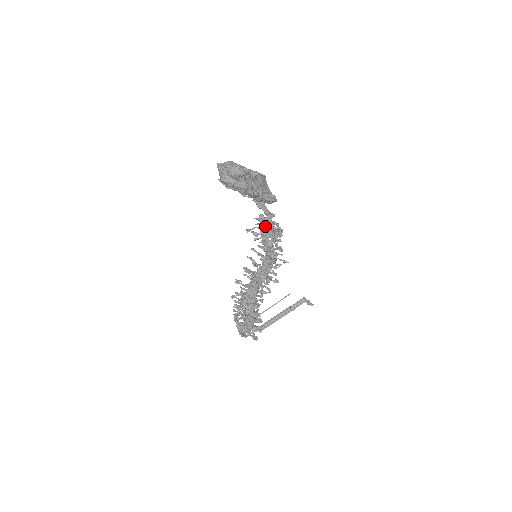
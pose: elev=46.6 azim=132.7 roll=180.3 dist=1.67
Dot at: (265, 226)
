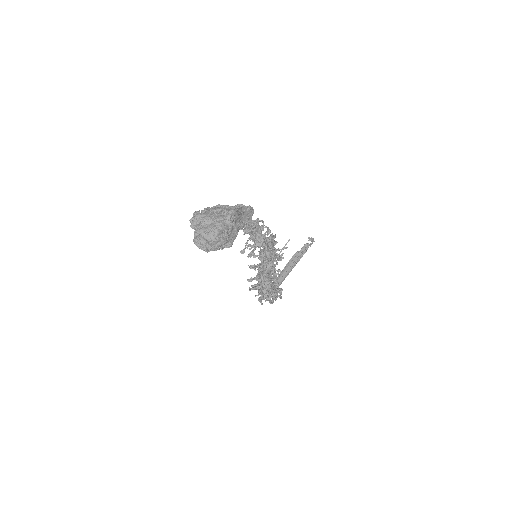
Dot at: (253, 234)
